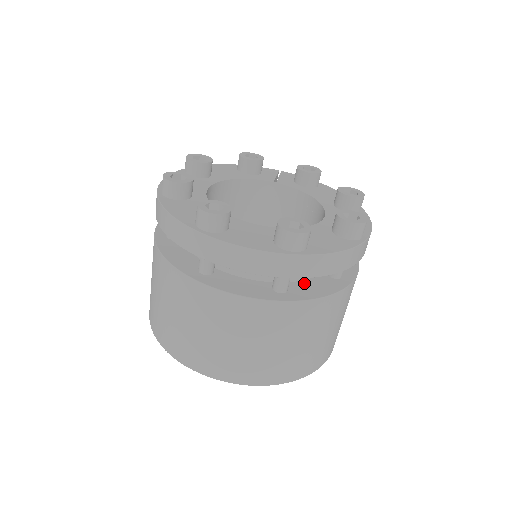
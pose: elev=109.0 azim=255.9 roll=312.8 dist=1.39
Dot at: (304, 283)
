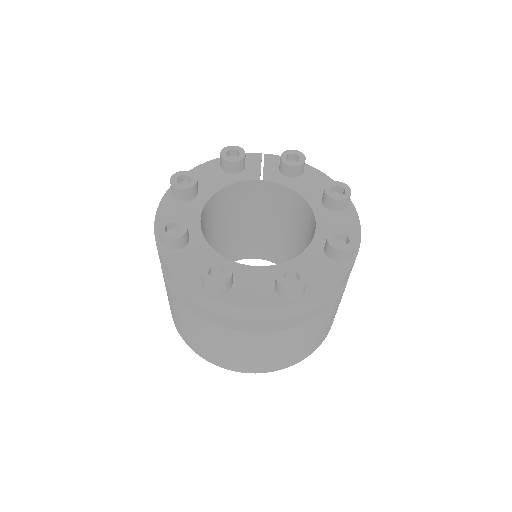
Dot at: occluded
